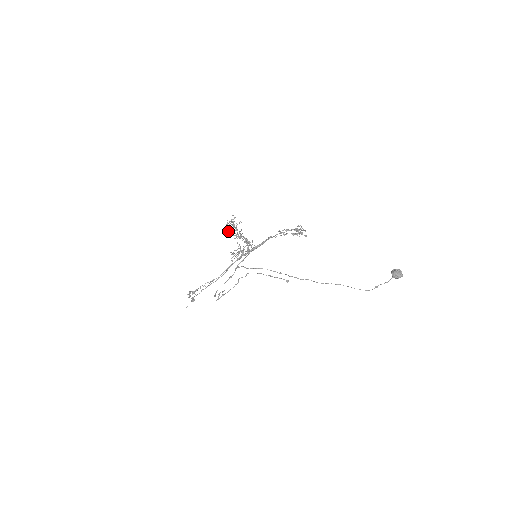
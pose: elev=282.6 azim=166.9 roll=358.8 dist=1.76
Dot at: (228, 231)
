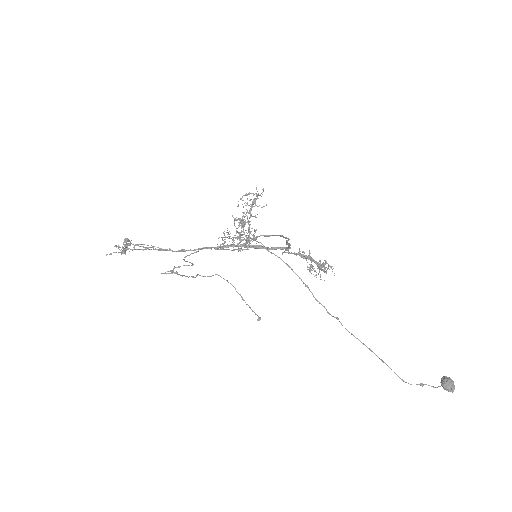
Dot at: (238, 204)
